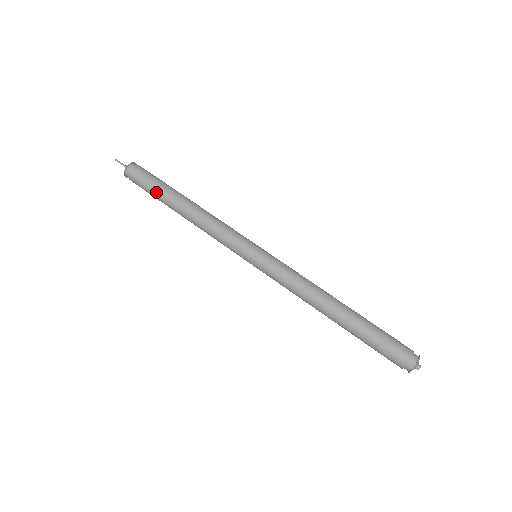
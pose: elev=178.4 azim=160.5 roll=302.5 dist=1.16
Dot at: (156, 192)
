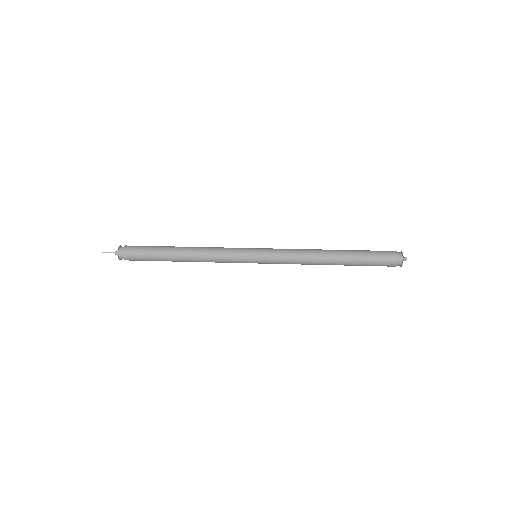
Dot at: occluded
